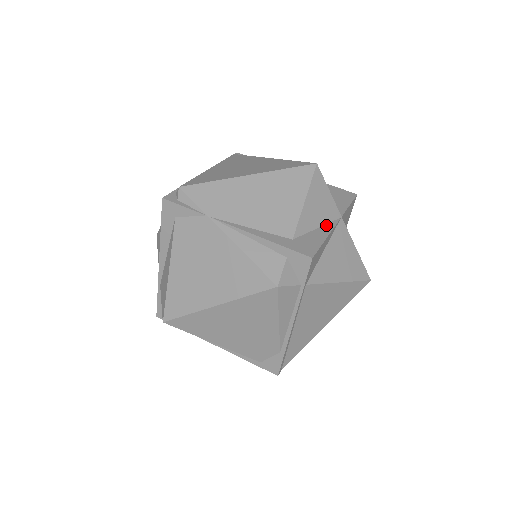
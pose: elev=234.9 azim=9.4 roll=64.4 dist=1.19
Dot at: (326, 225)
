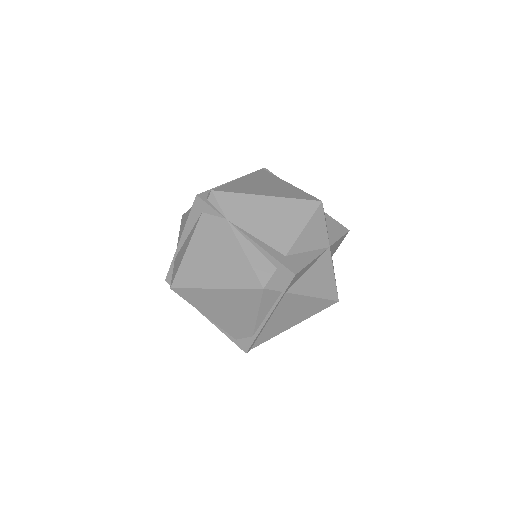
Dot at: (315, 251)
